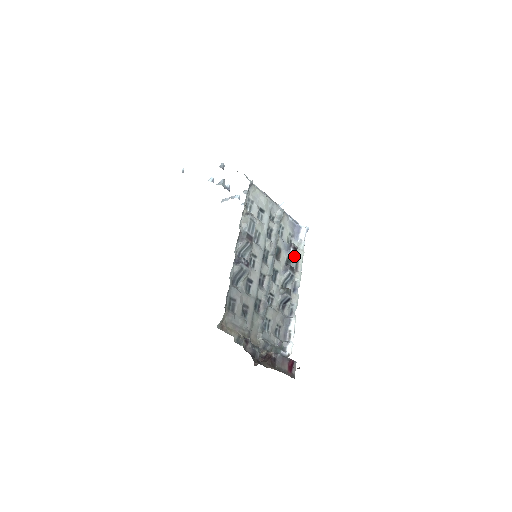
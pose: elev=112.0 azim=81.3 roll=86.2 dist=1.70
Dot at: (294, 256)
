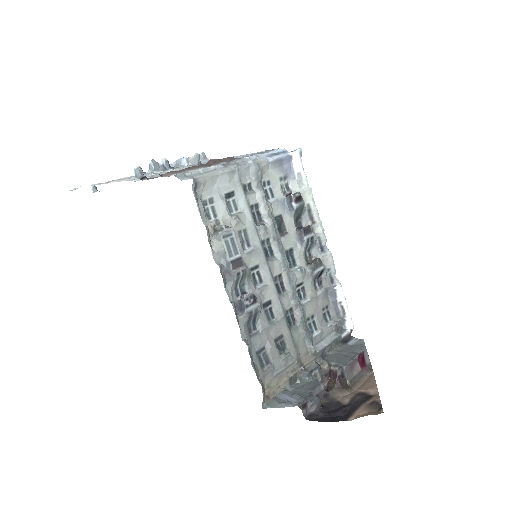
Dot at: (301, 209)
